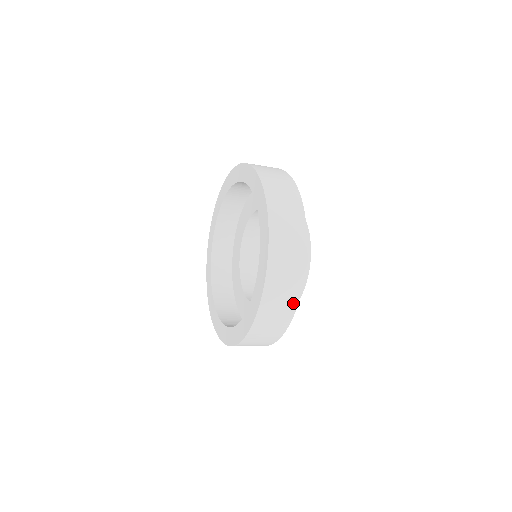
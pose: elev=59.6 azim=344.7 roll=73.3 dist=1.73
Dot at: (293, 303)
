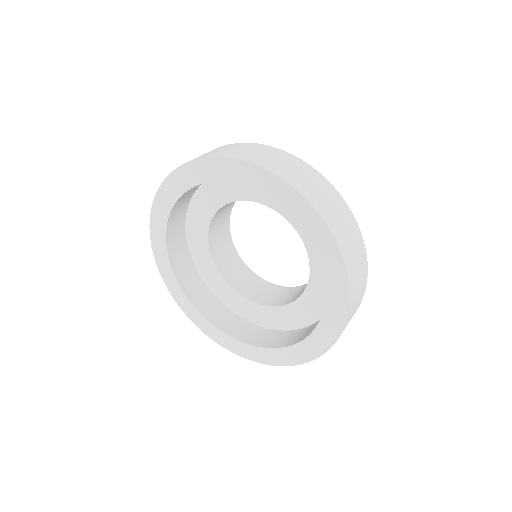
Dot at: (351, 220)
